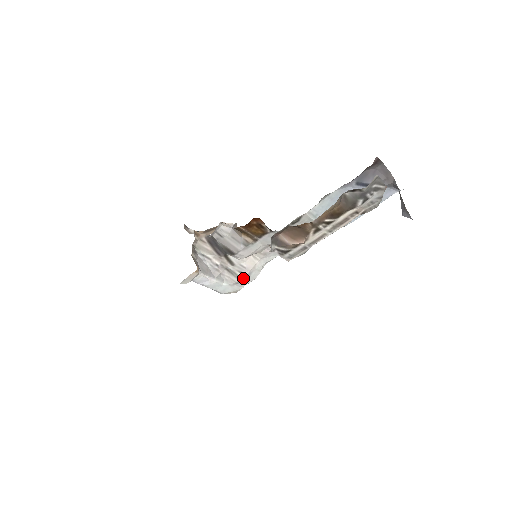
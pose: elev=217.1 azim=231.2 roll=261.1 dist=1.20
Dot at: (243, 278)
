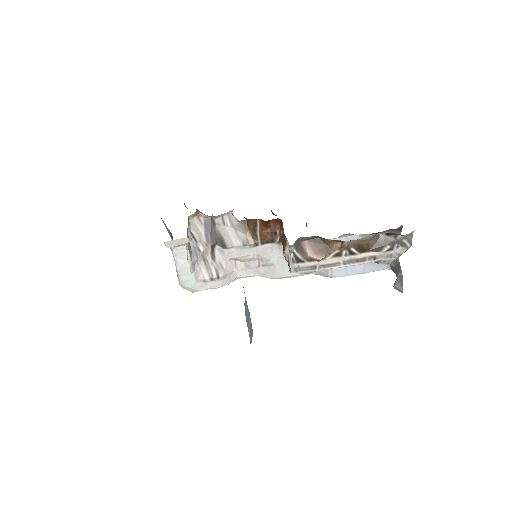
Dot at: (214, 278)
